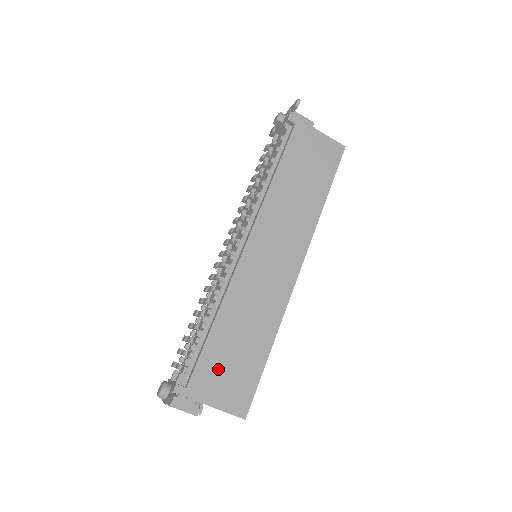
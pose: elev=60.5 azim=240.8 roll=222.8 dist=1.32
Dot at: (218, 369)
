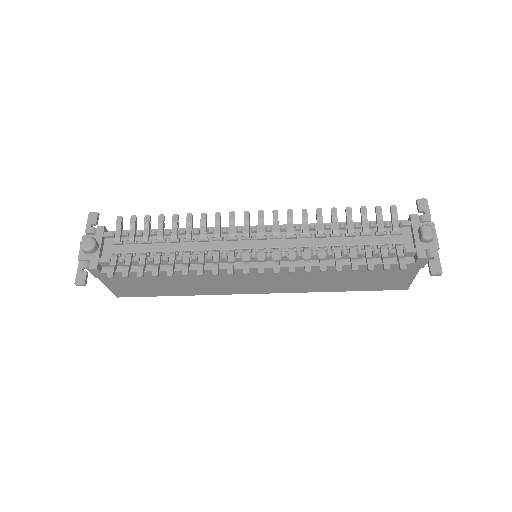
Dot at: (134, 281)
